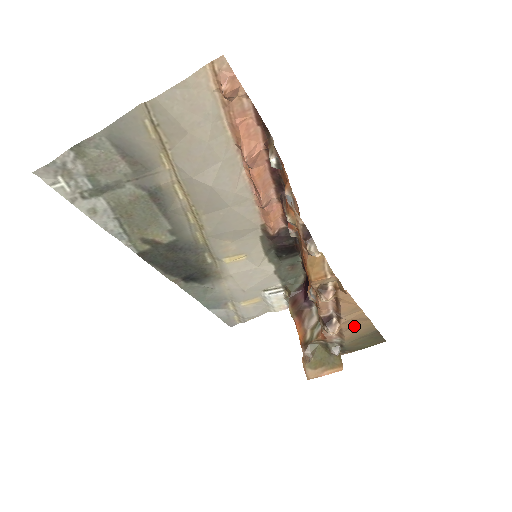
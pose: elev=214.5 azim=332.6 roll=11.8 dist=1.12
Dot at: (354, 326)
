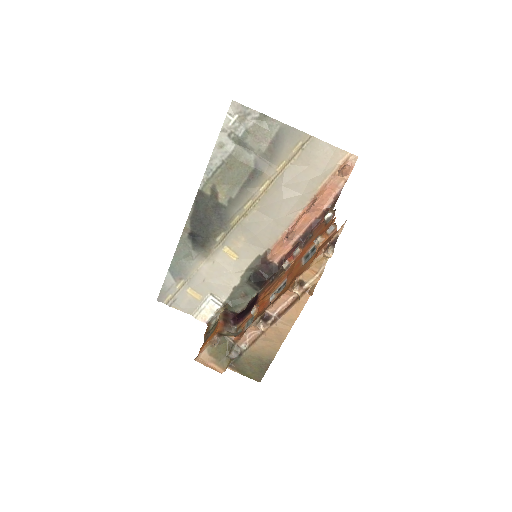
Dot at: (270, 340)
